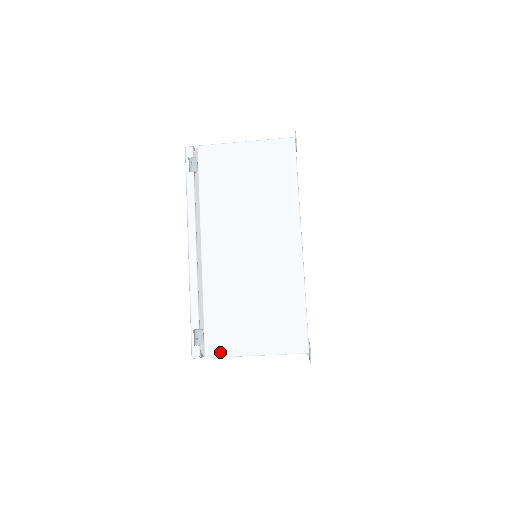
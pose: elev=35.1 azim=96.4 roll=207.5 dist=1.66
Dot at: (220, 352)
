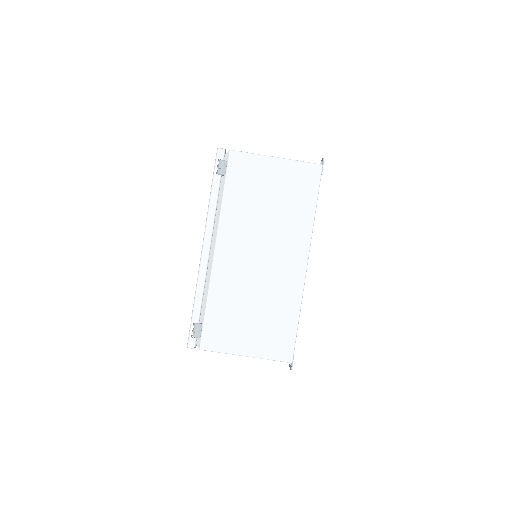
Dot at: (214, 347)
